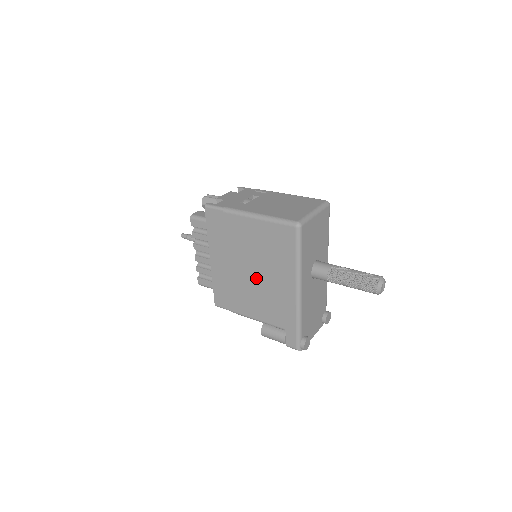
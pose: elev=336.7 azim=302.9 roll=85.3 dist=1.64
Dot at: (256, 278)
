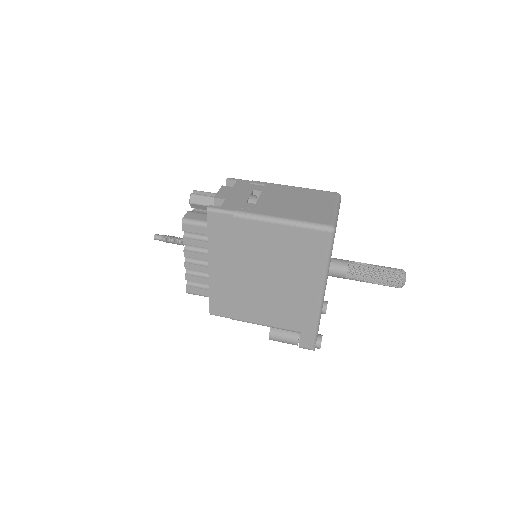
Dot at: (270, 285)
